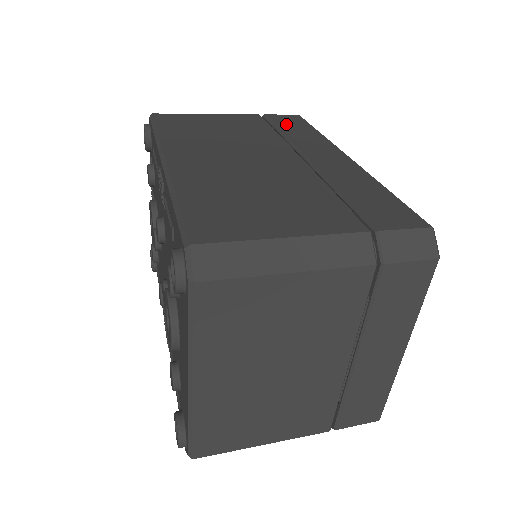
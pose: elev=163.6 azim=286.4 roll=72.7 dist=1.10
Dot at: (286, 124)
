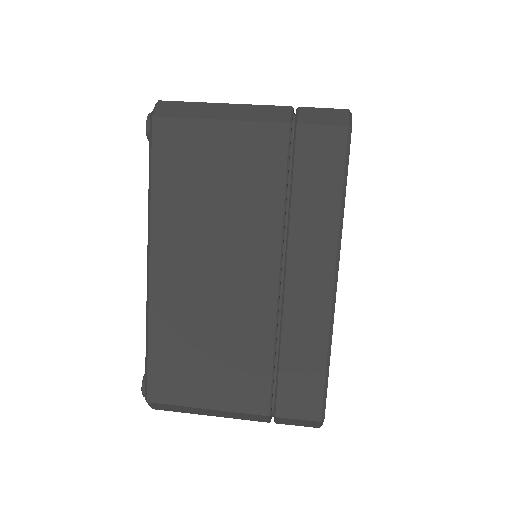
Dot at: (310, 169)
